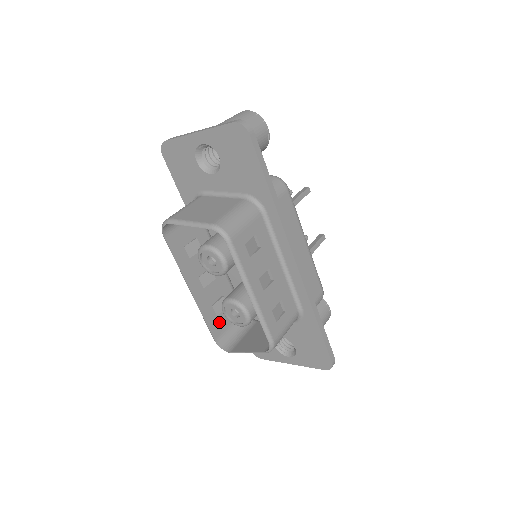
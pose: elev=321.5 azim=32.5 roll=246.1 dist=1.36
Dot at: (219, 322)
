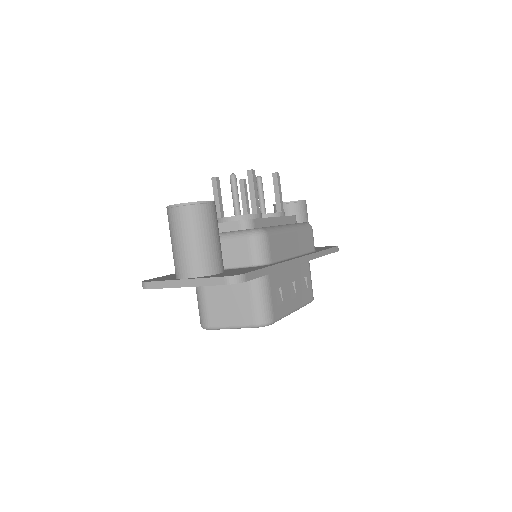
Dot at: occluded
